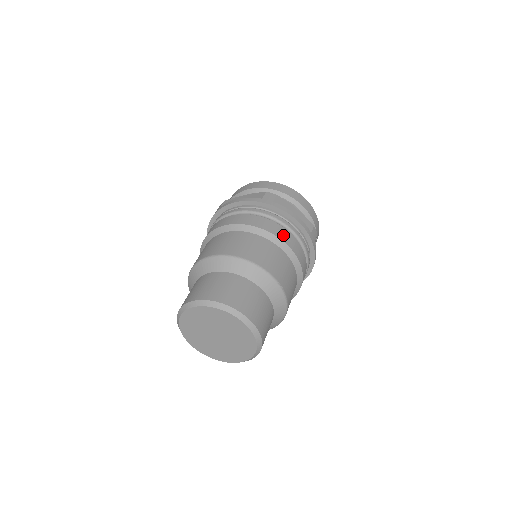
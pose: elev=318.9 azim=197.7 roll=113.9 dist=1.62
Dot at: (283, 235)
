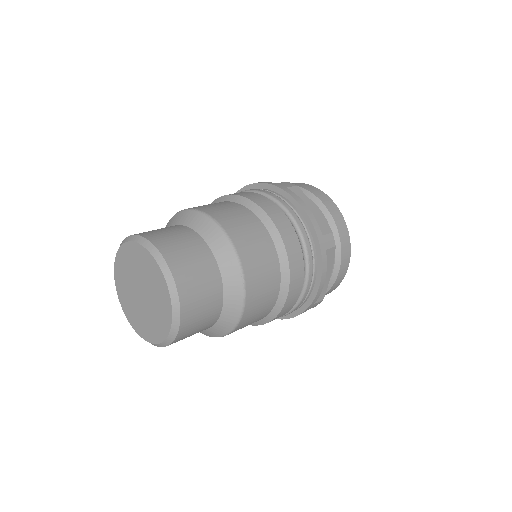
Dot at: occluded
